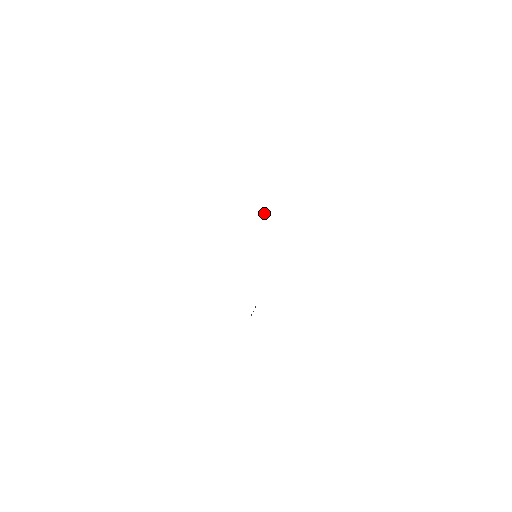
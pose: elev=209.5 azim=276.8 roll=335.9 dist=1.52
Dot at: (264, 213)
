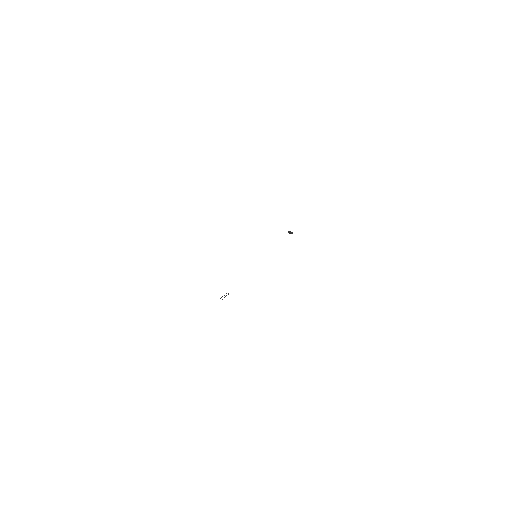
Dot at: (291, 233)
